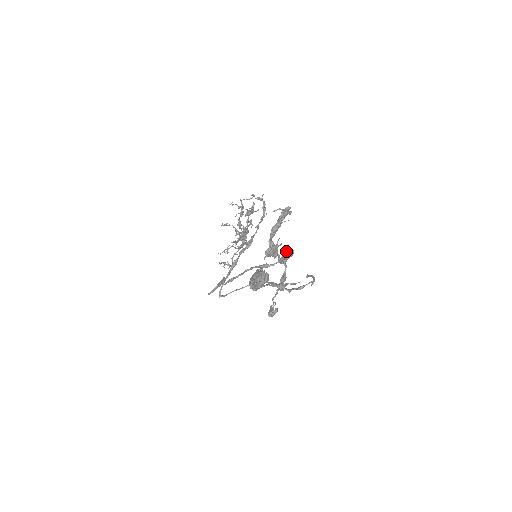
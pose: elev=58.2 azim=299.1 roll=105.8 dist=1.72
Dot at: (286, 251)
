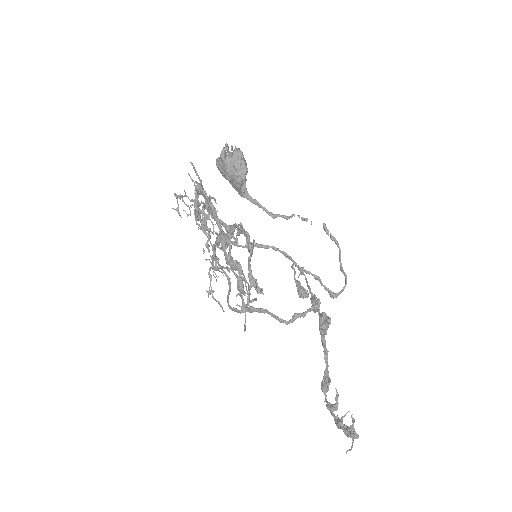
Dot at: (323, 329)
